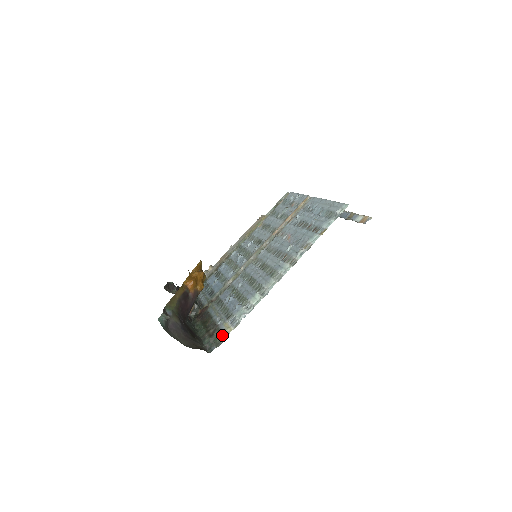
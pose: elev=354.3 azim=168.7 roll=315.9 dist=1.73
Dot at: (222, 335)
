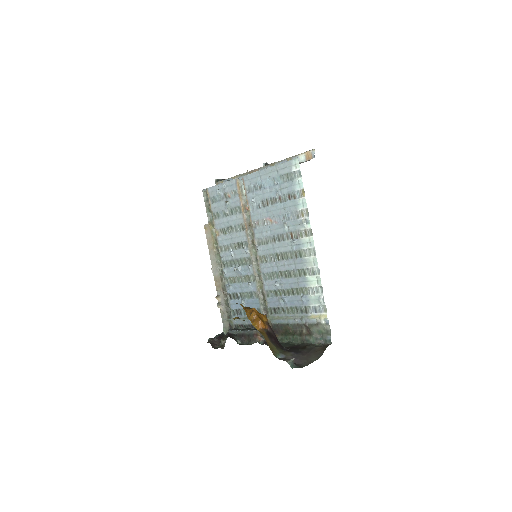
Dot at: (323, 325)
